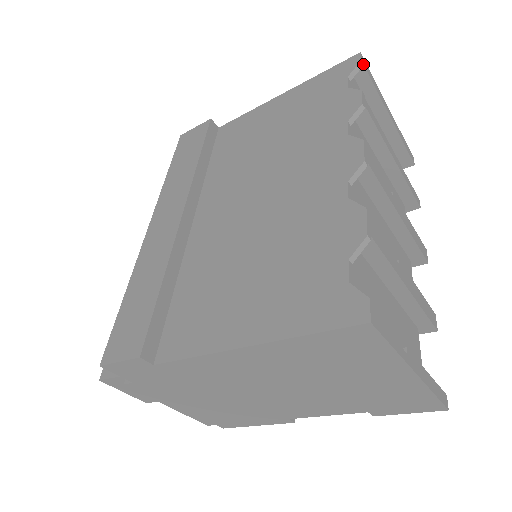
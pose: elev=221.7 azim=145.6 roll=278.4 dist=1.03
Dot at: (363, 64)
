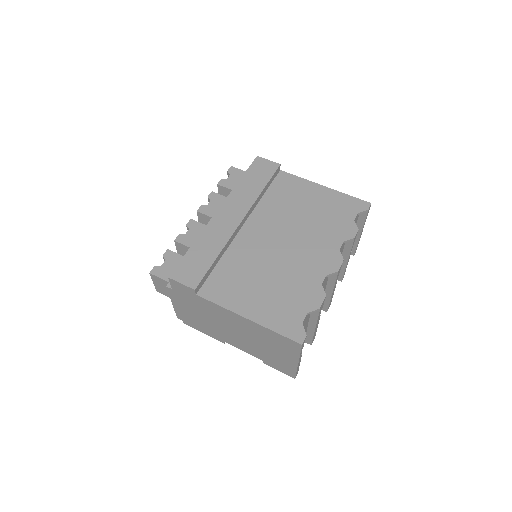
Dot at: (368, 210)
